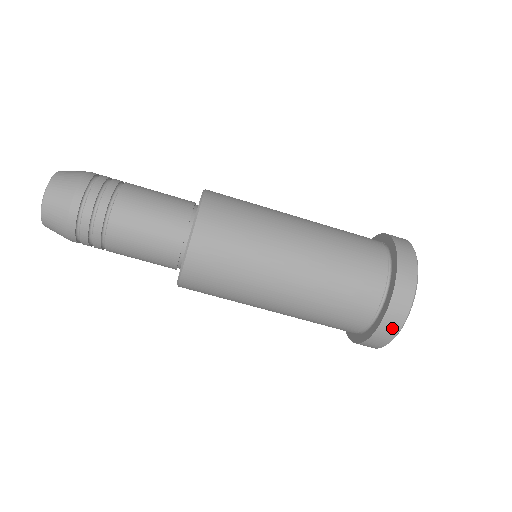
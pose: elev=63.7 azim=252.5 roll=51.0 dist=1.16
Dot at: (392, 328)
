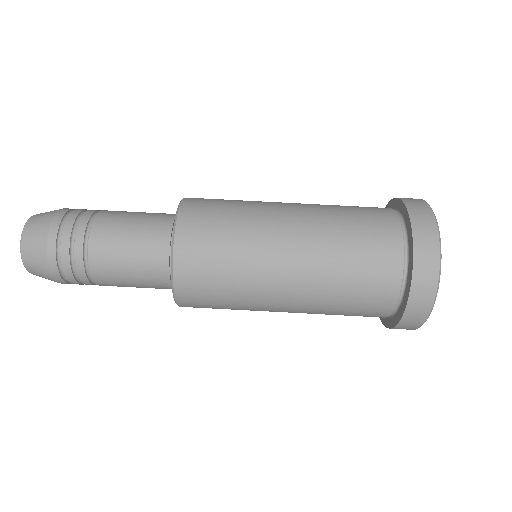
Dot at: (428, 281)
